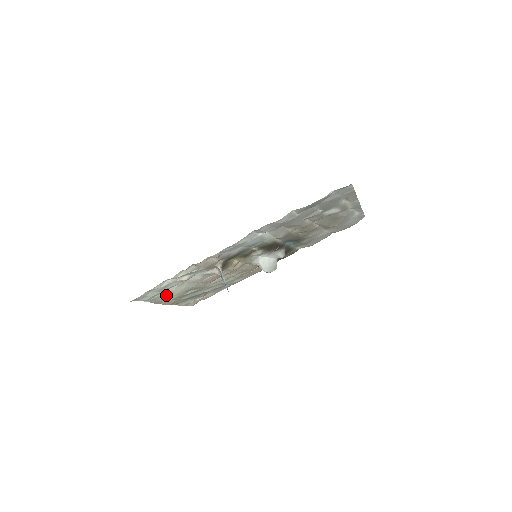
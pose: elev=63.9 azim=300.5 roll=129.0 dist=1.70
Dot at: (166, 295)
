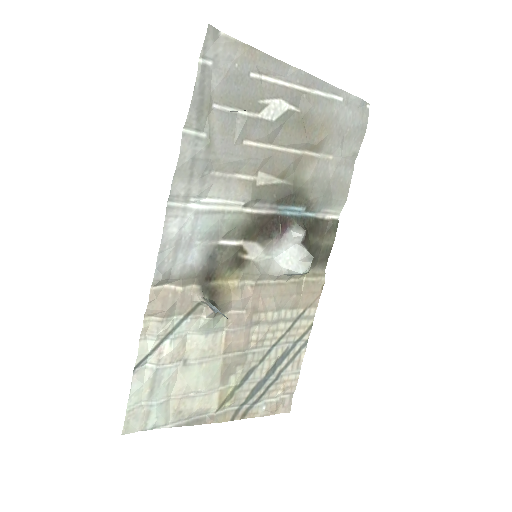
Dot at: (188, 400)
